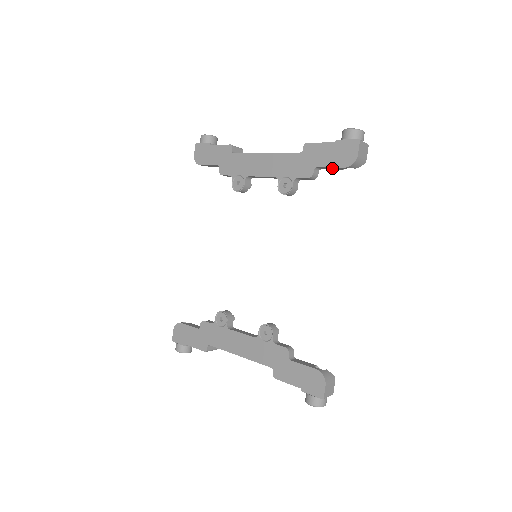
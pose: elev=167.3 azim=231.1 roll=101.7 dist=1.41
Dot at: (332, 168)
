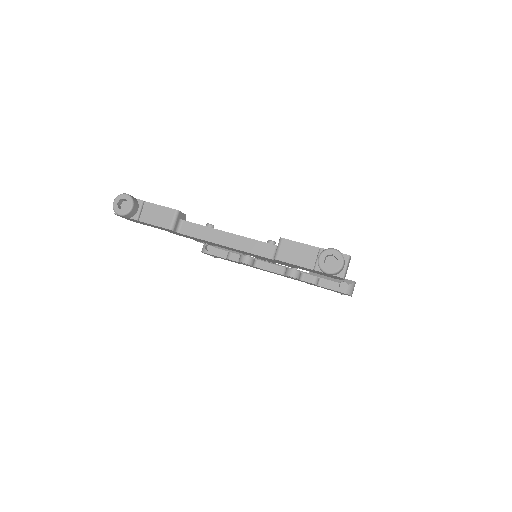
Dot at: occluded
